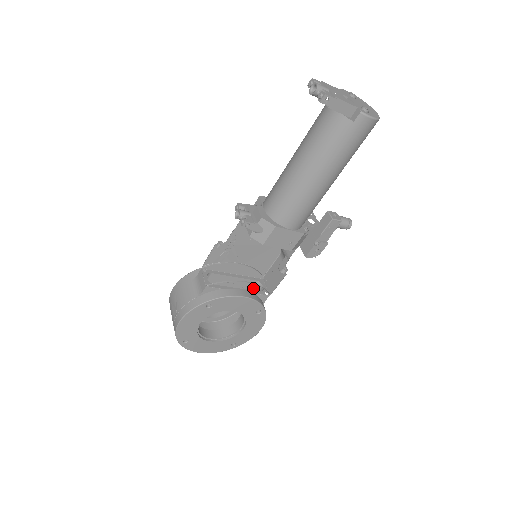
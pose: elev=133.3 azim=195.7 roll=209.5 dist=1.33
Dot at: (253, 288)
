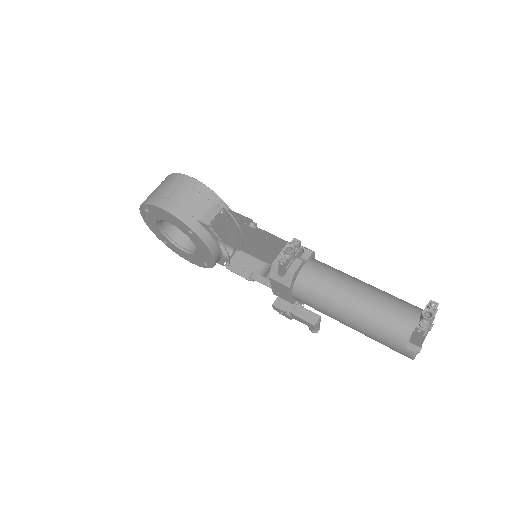
Dot at: (225, 245)
